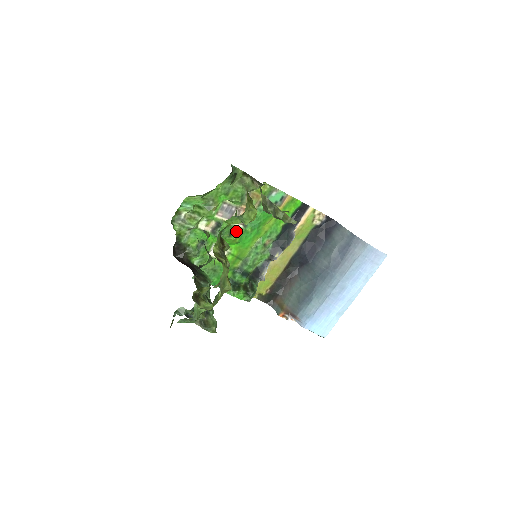
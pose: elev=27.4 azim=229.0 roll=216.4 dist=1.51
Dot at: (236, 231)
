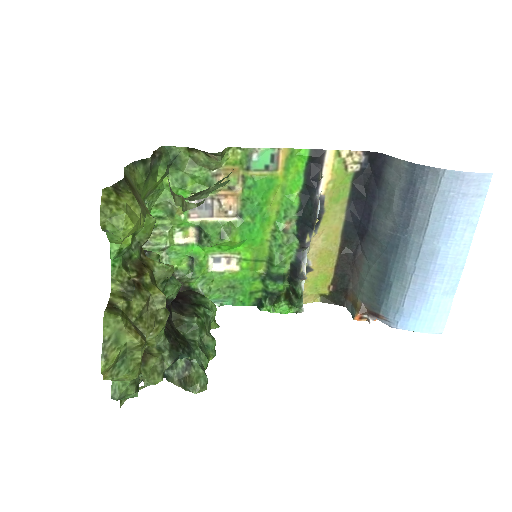
Dot at: (228, 229)
